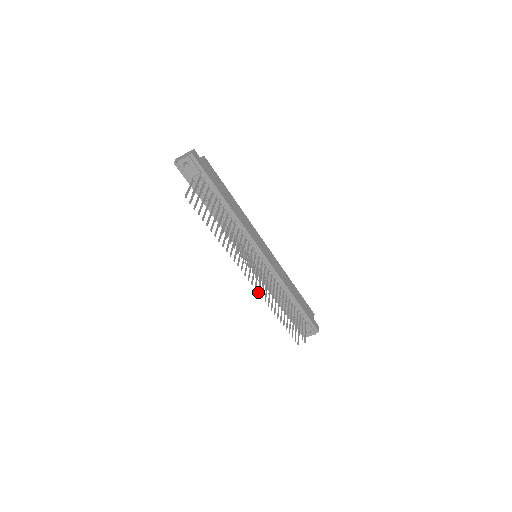
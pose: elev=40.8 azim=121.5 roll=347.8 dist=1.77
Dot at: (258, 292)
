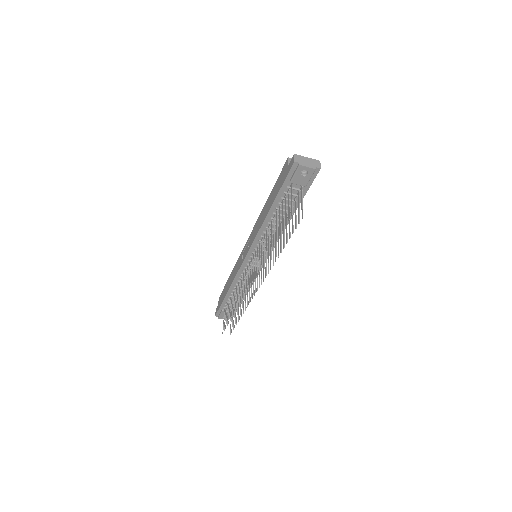
Dot at: occluded
